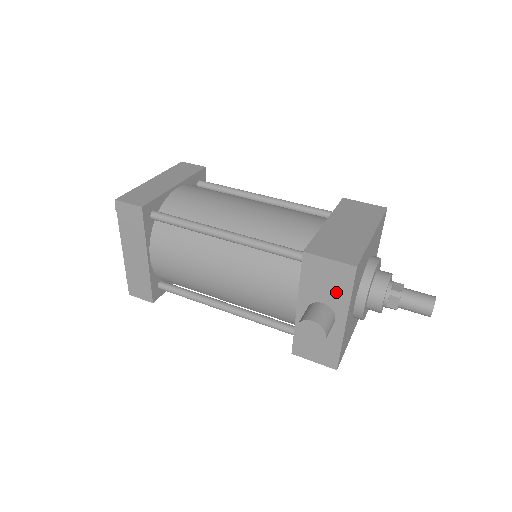
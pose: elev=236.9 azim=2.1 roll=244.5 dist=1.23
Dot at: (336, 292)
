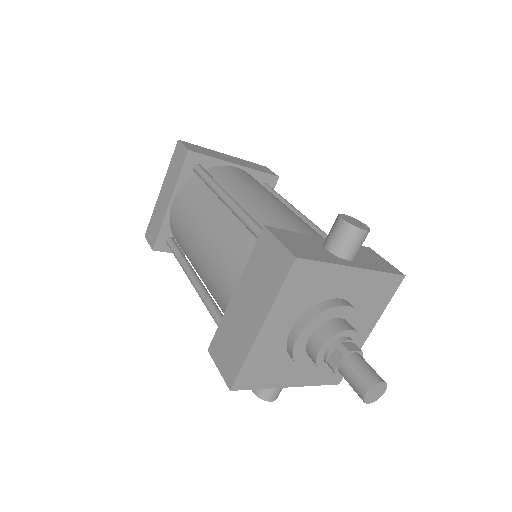
Dot at: occluded
